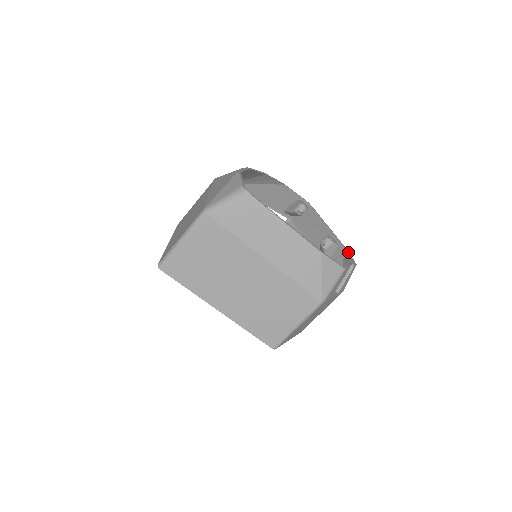
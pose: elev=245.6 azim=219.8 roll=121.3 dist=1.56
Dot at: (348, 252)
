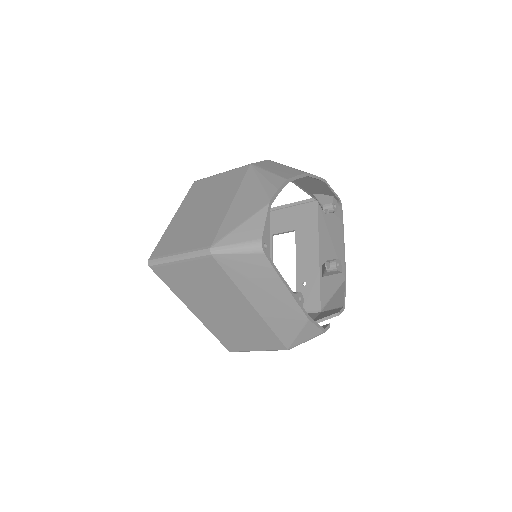
Dot at: (345, 288)
